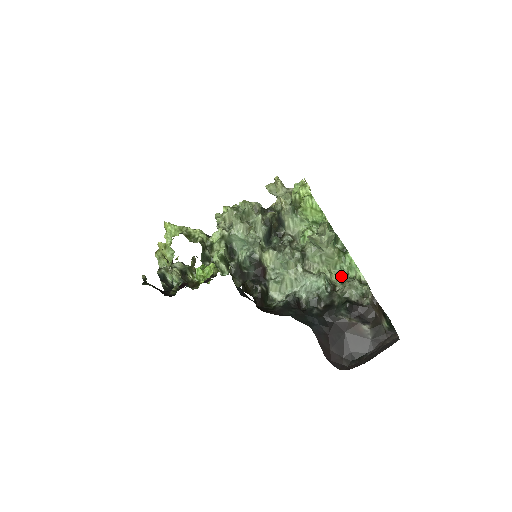
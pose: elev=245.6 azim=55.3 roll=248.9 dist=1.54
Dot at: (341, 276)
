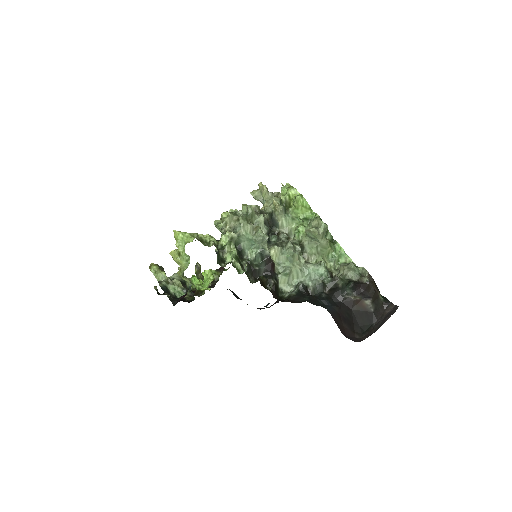
Dot at: (334, 264)
